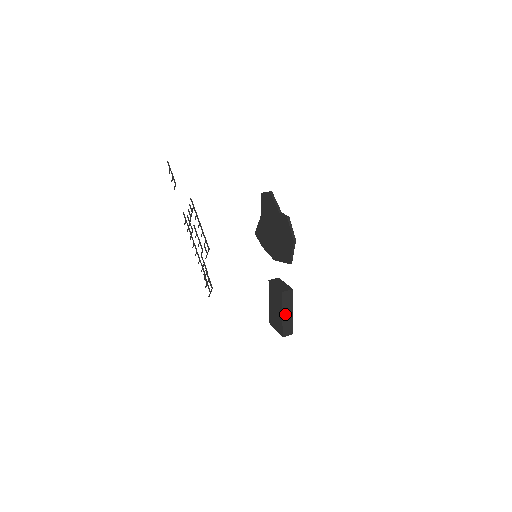
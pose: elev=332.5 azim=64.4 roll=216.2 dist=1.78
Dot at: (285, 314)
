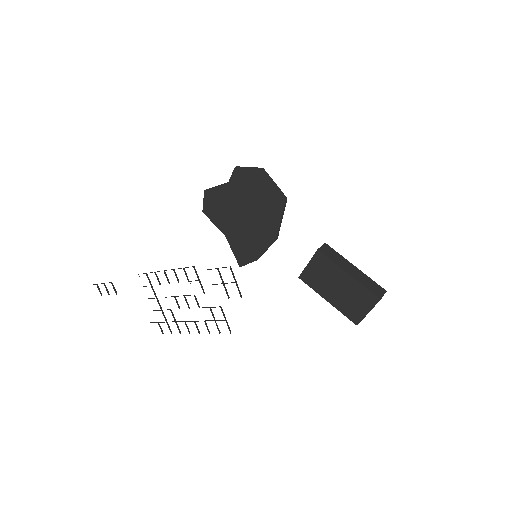
Dot at: (350, 272)
